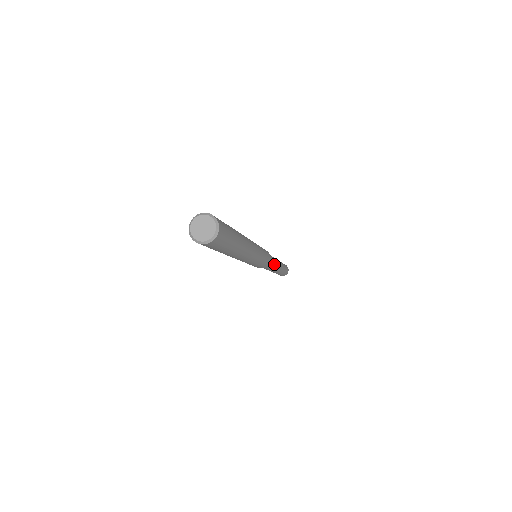
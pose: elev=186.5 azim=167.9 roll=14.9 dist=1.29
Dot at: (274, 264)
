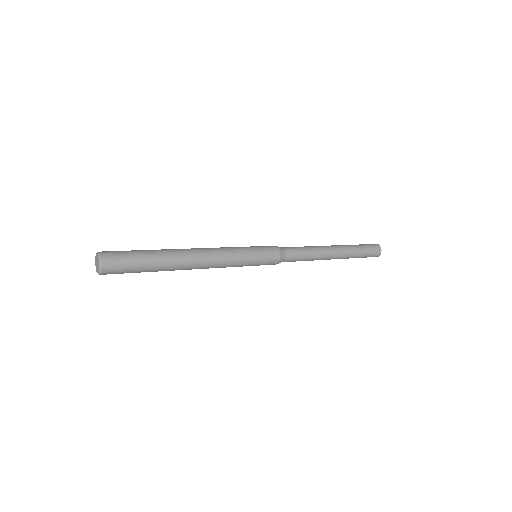
Dot at: (306, 260)
